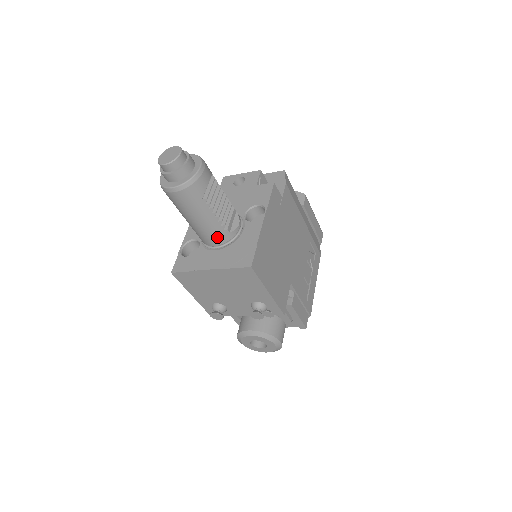
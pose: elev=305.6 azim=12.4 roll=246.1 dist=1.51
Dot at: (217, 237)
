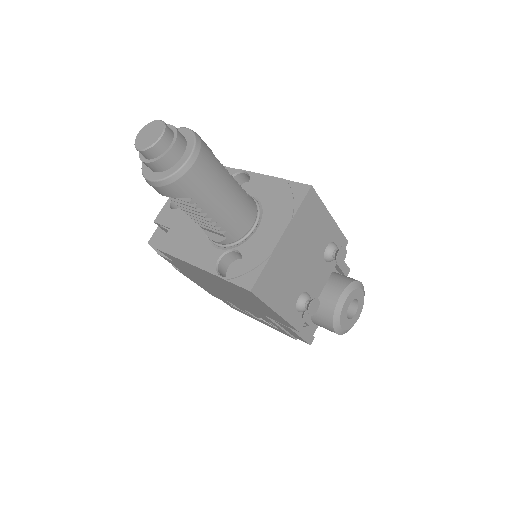
Dot at: (249, 209)
